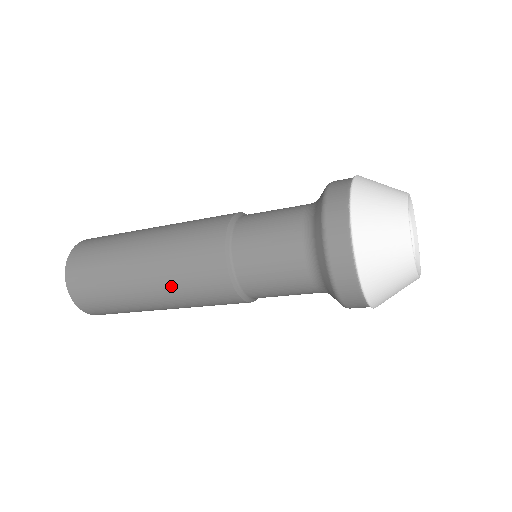
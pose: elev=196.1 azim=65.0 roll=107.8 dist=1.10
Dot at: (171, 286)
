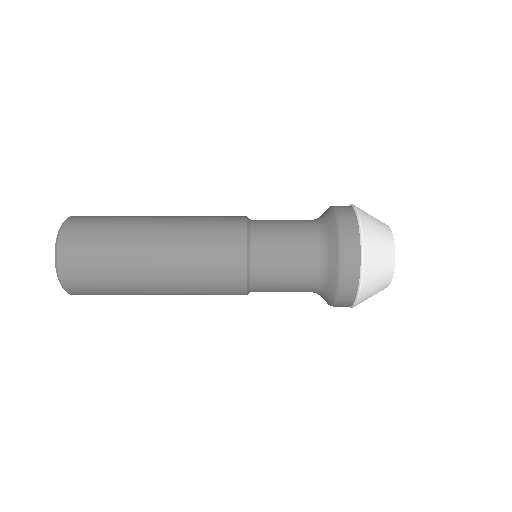
Dot at: (187, 290)
